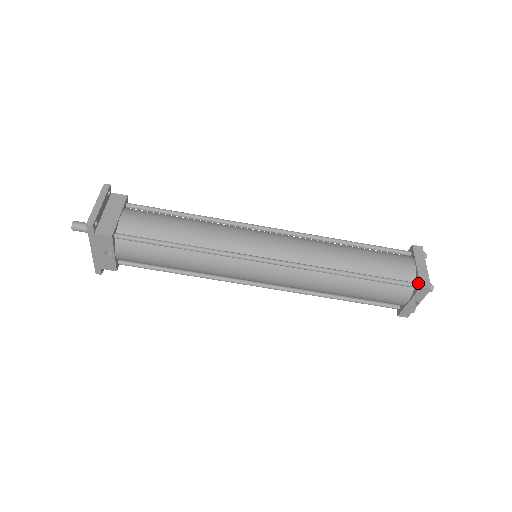
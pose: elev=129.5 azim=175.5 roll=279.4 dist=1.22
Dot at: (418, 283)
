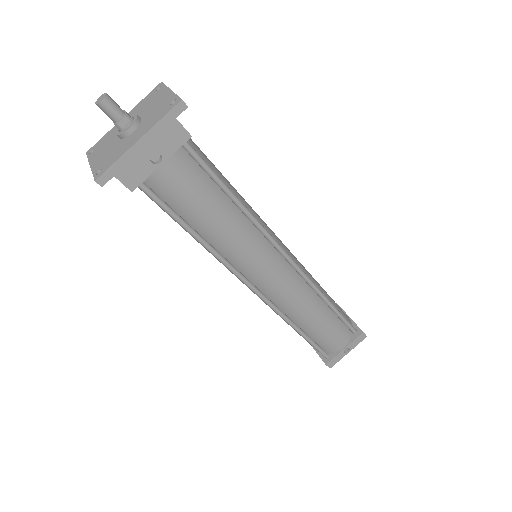
Dot at: (358, 329)
